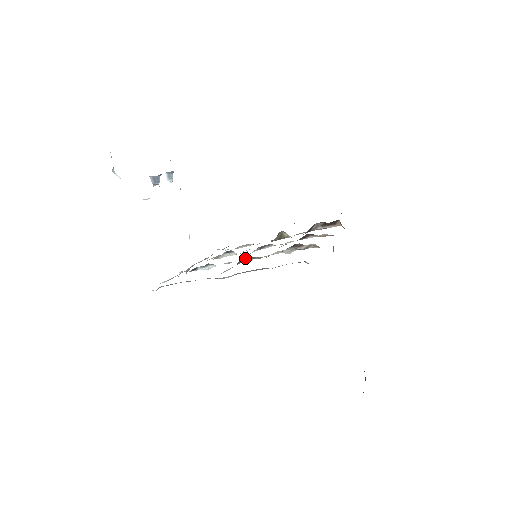
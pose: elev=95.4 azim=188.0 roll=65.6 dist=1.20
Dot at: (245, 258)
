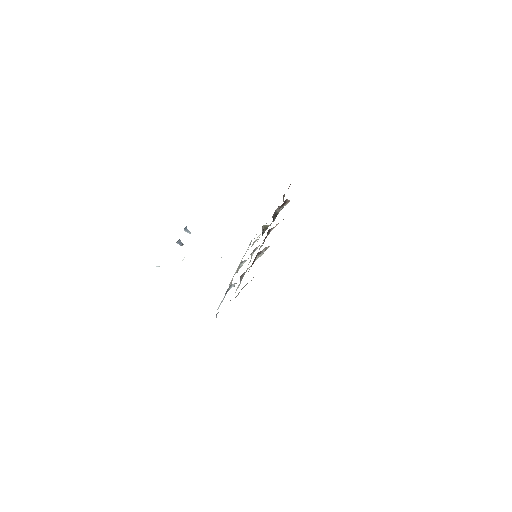
Dot at: (242, 274)
